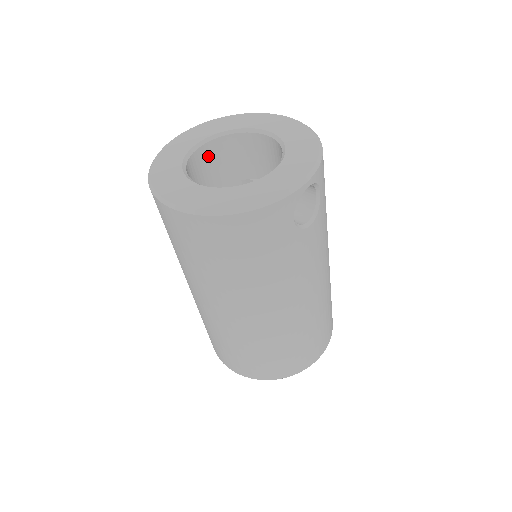
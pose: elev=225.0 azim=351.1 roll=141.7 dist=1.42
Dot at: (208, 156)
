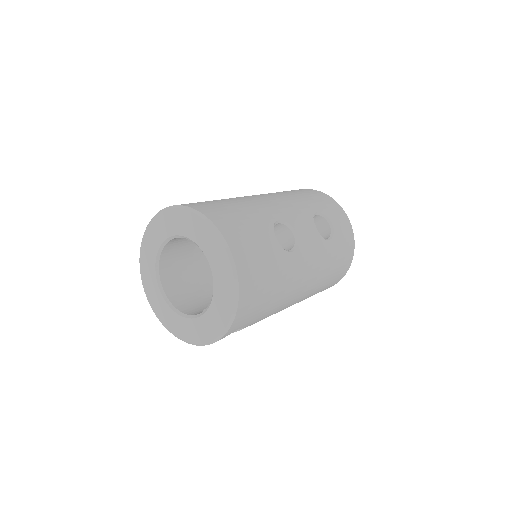
Dot at: occluded
